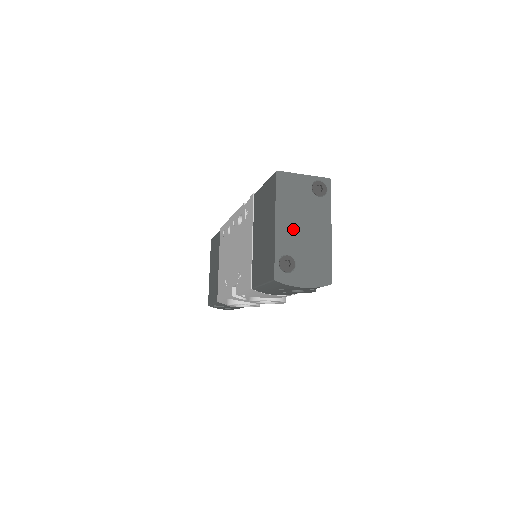
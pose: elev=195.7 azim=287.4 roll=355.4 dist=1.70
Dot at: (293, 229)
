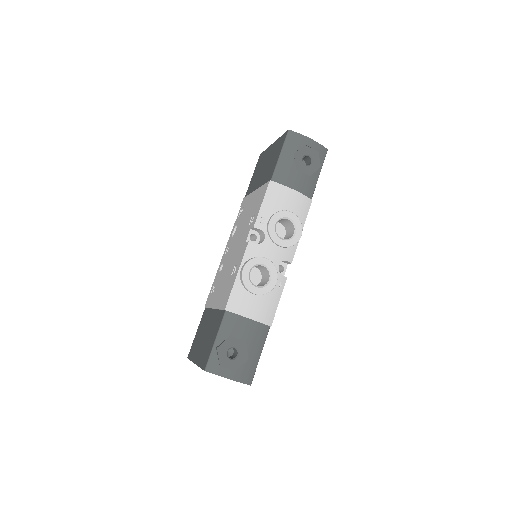
Dot at: occluded
